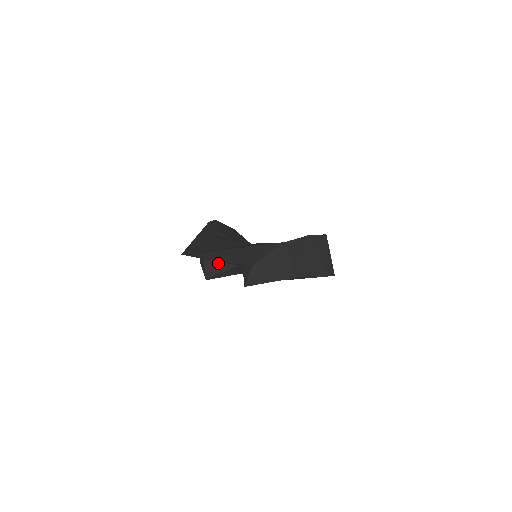
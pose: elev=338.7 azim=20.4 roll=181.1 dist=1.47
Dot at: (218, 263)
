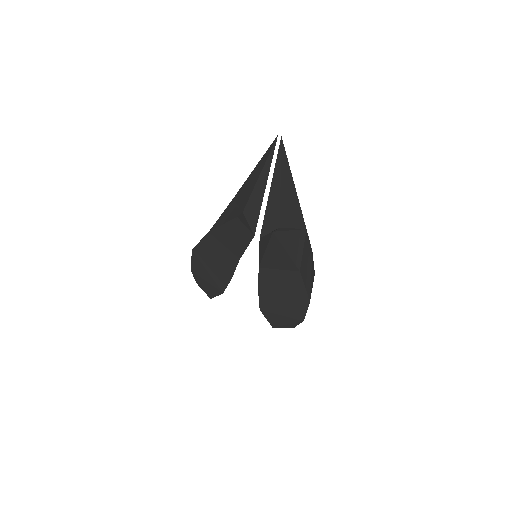
Dot at: (245, 219)
